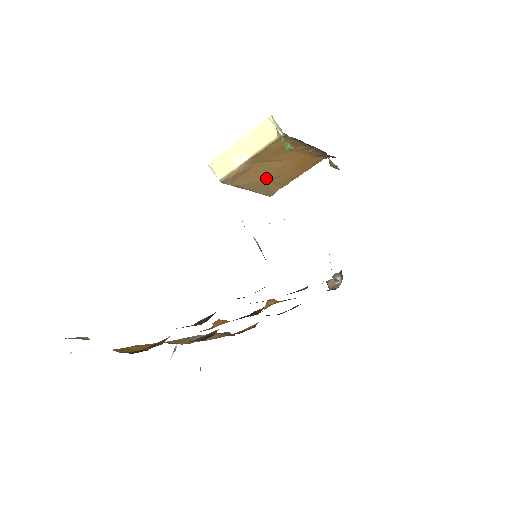
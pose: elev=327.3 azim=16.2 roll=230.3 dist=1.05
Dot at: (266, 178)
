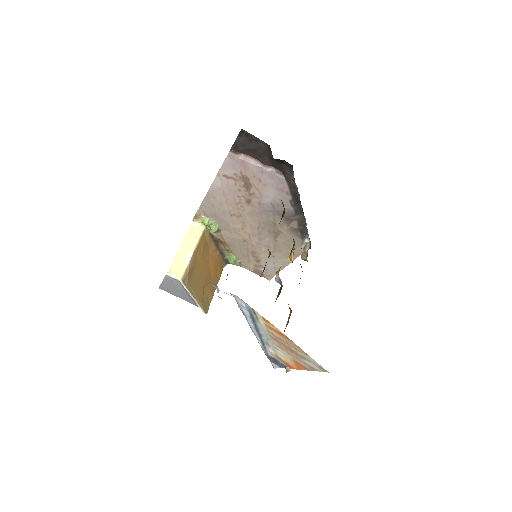
Dot at: (203, 283)
